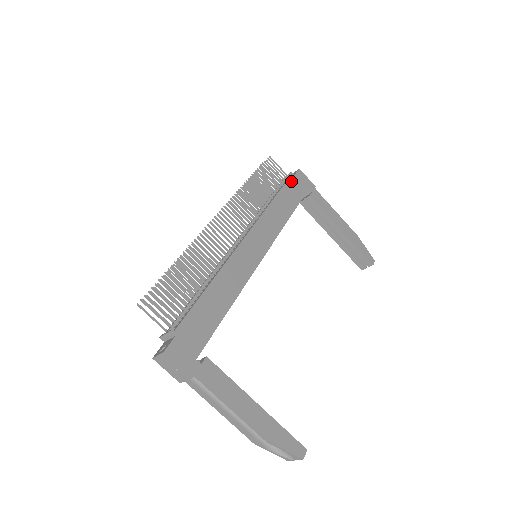
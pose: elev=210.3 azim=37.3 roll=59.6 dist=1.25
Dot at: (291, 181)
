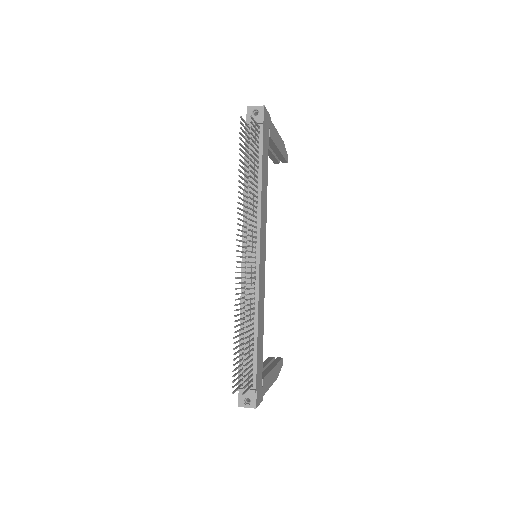
Dot at: (264, 136)
